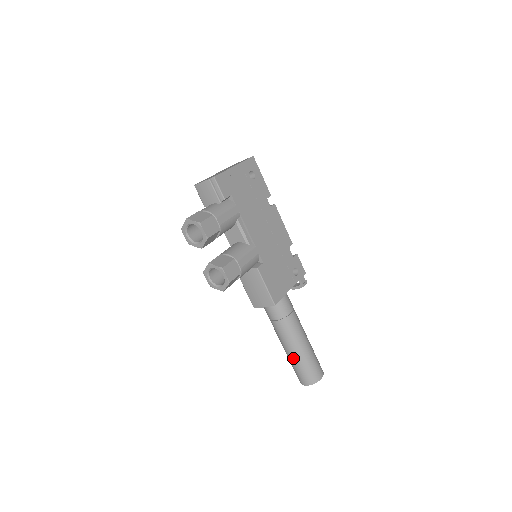
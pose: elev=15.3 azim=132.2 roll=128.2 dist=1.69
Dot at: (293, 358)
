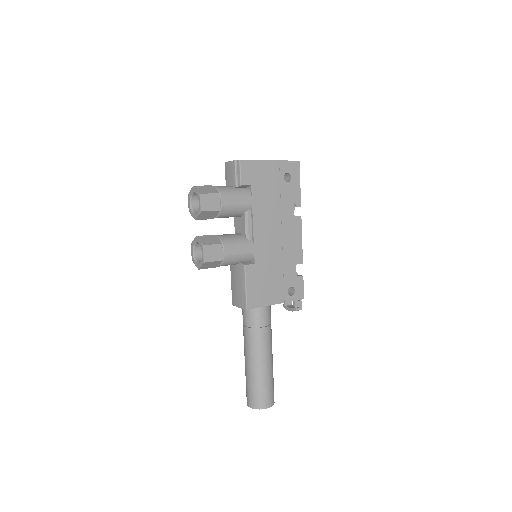
Dot at: (247, 372)
